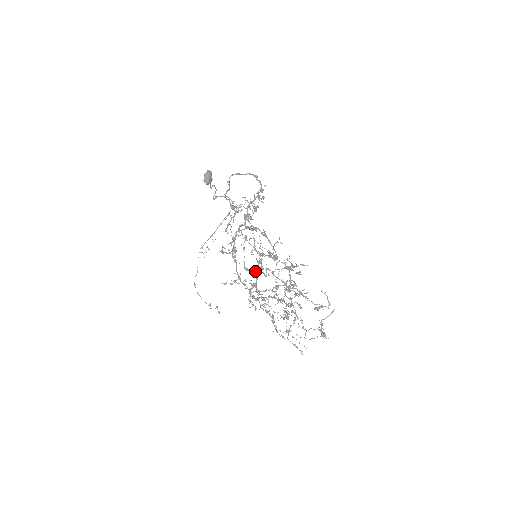
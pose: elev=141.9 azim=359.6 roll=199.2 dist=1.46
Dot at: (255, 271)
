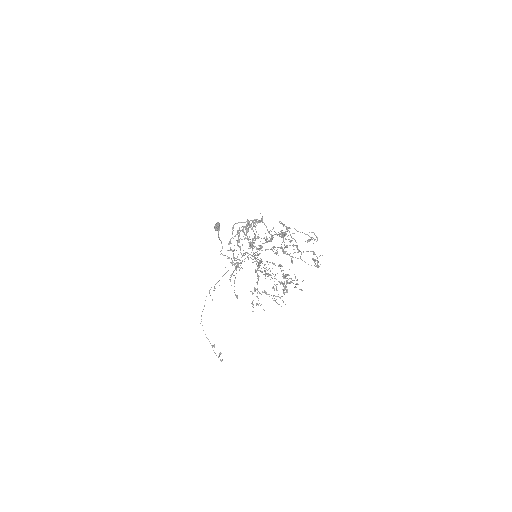
Dot at: (256, 270)
